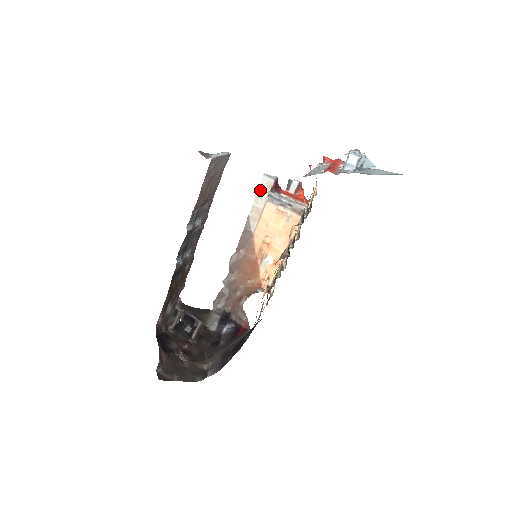
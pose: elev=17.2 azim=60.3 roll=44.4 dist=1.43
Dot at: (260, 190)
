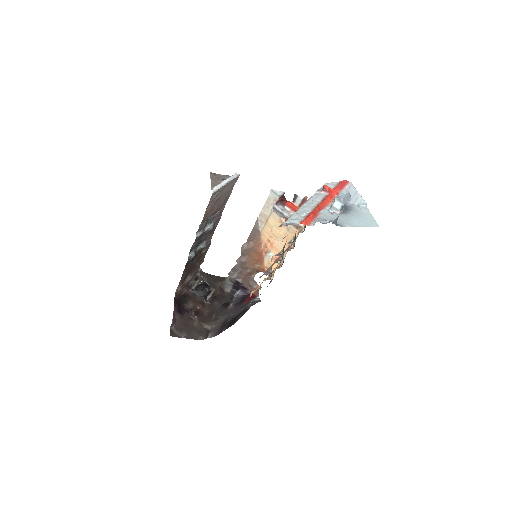
Dot at: (267, 201)
